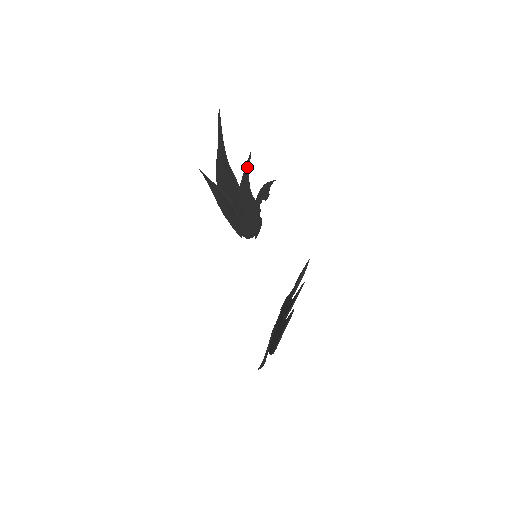
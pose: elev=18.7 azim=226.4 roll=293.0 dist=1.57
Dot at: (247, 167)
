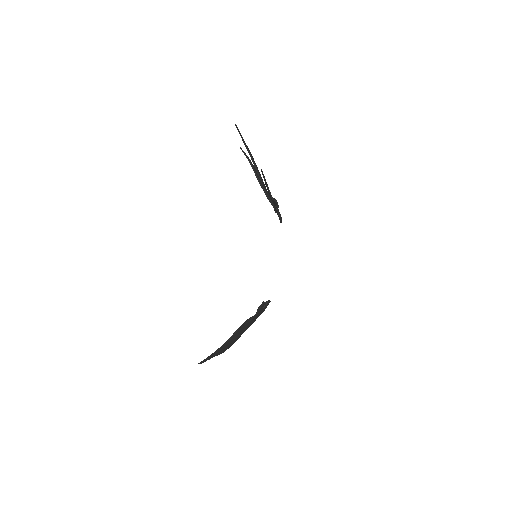
Dot at: (263, 176)
